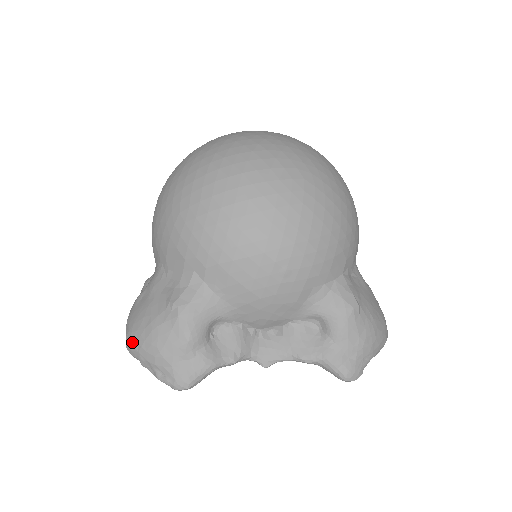
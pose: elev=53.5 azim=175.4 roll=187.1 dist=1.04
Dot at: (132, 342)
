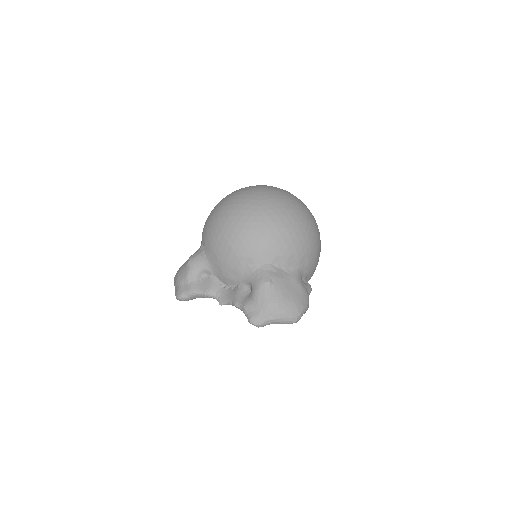
Dot at: occluded
